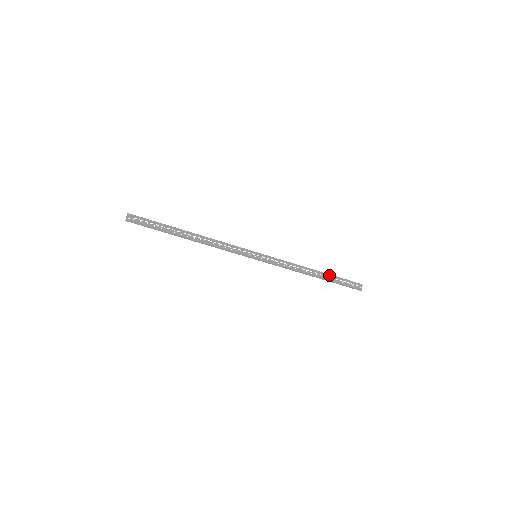
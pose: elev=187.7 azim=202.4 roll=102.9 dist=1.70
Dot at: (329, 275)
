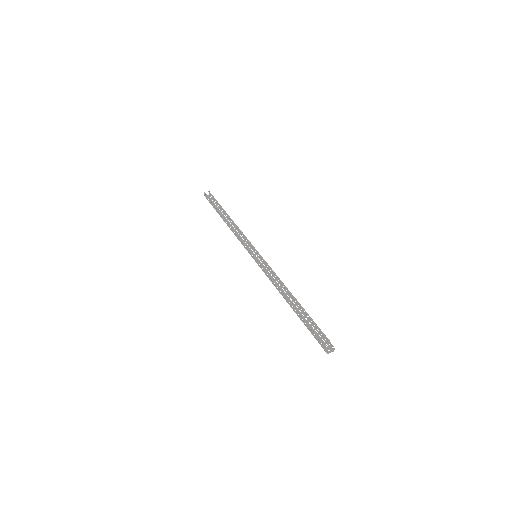
Dot at: (303, 309)
